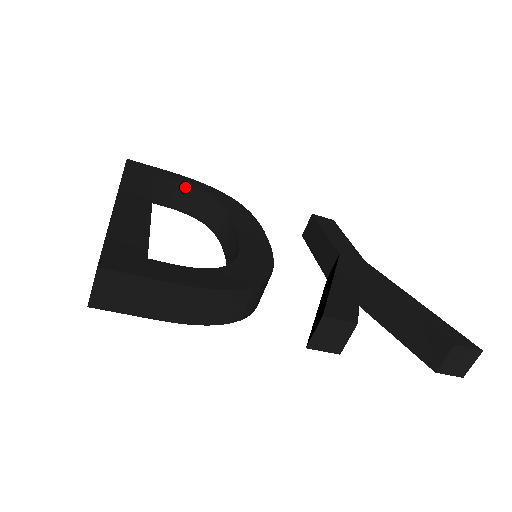
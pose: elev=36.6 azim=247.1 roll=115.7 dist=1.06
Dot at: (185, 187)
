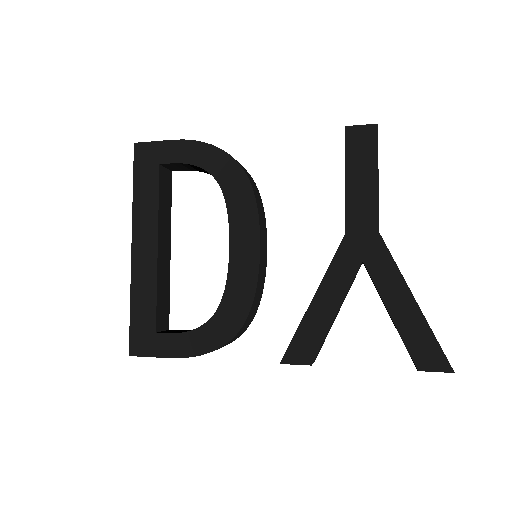
Dot at: (190, 165)
